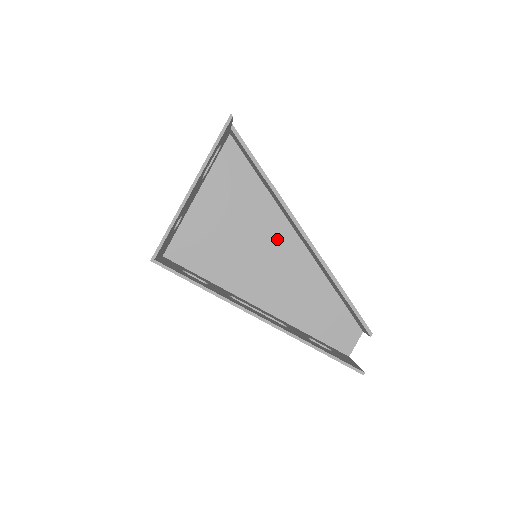
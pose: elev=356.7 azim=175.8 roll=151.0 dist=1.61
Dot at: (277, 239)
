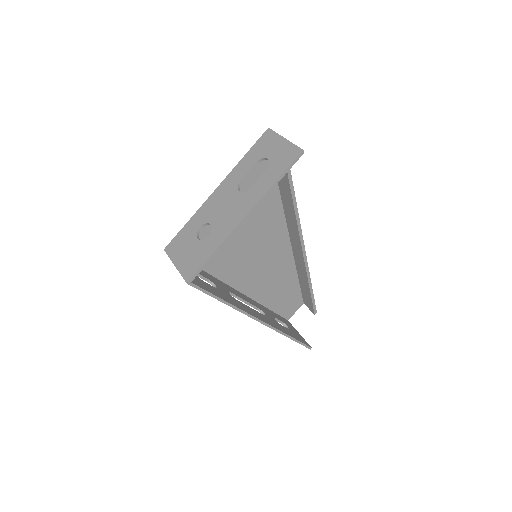
Dot at: (272, 237)
